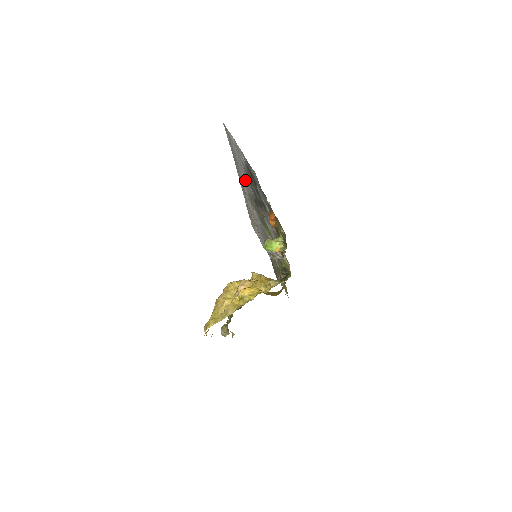
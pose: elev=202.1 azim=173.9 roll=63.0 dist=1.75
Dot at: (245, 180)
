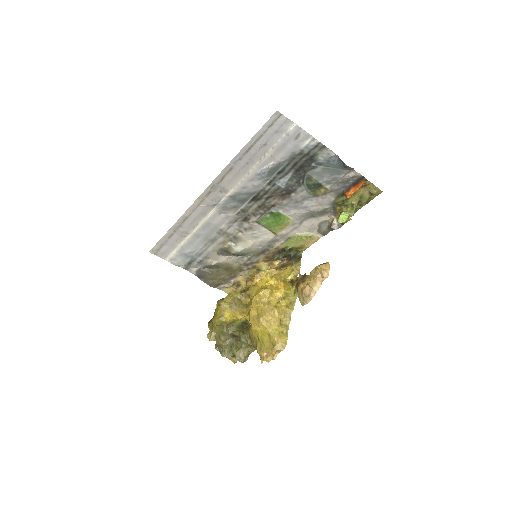
Dot at: (255, 176)
